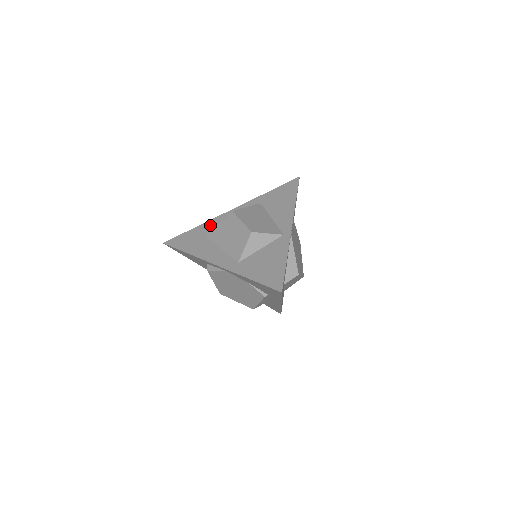
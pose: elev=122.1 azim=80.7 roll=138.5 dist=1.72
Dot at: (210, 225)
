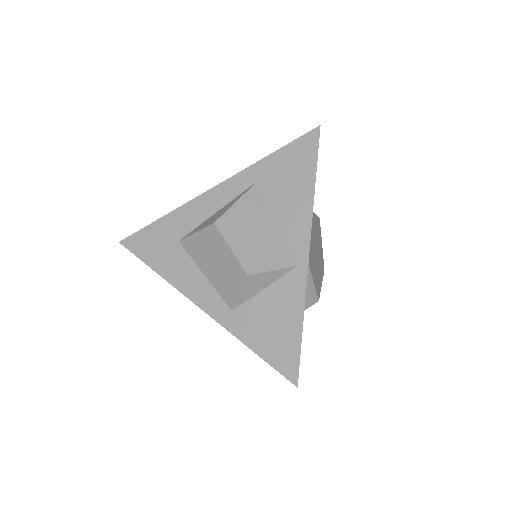
Dot at: (183, 218)
